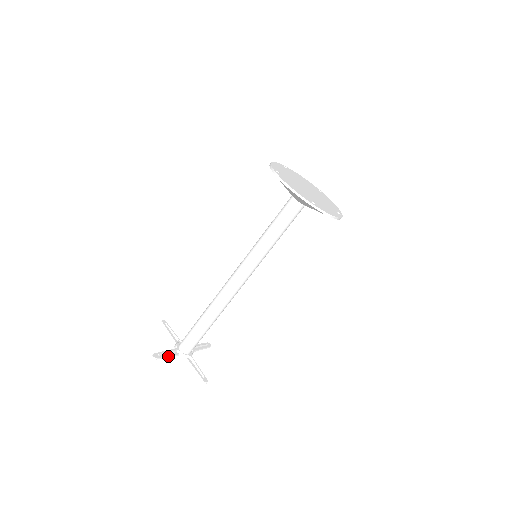
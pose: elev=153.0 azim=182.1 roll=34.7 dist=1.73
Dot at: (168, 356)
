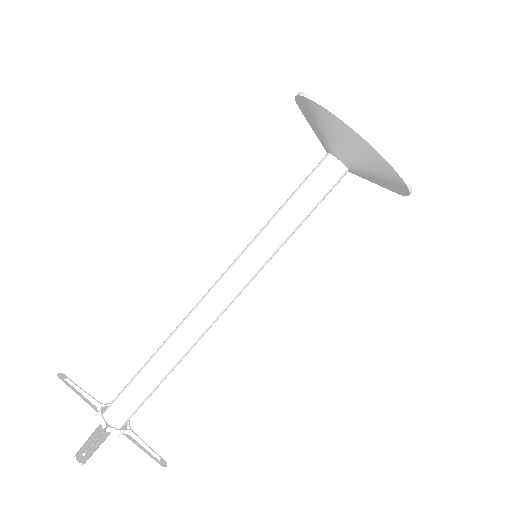
Dot at: (78, 395)
